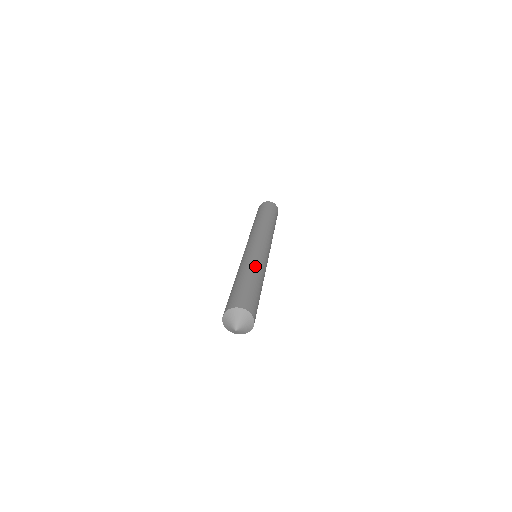
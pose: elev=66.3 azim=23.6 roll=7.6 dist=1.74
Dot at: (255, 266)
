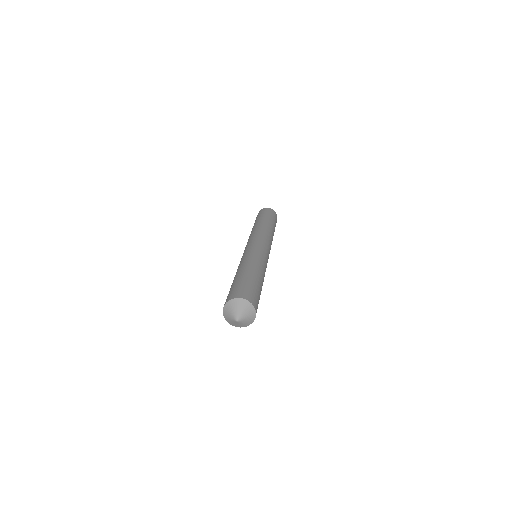
Dot at: (246, 262)
